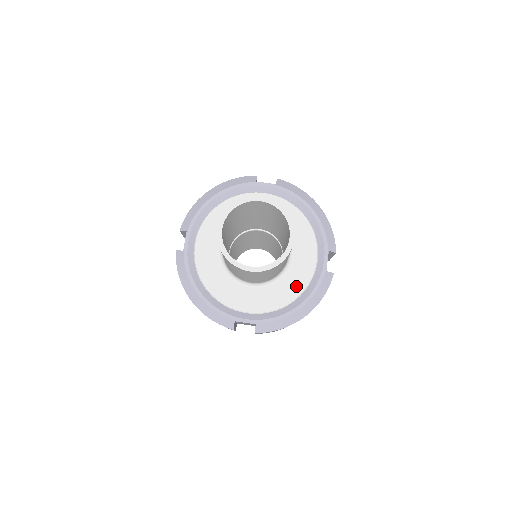
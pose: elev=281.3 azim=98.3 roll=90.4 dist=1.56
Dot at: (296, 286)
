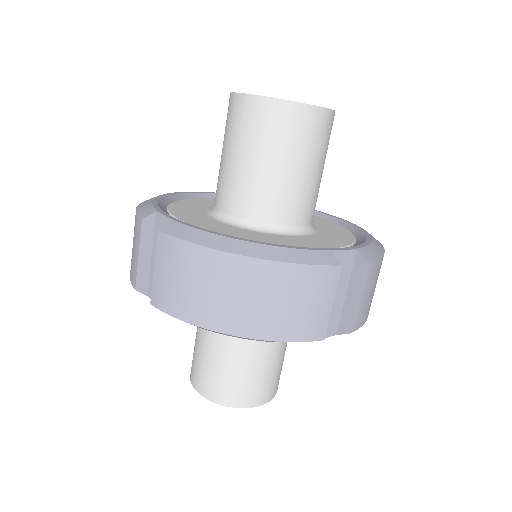
Dot at: (272, 241)
